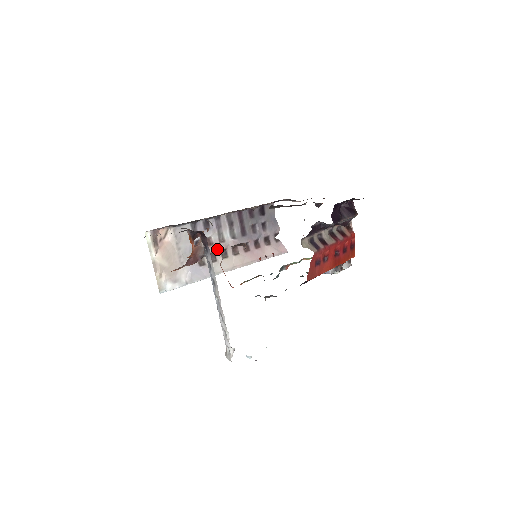
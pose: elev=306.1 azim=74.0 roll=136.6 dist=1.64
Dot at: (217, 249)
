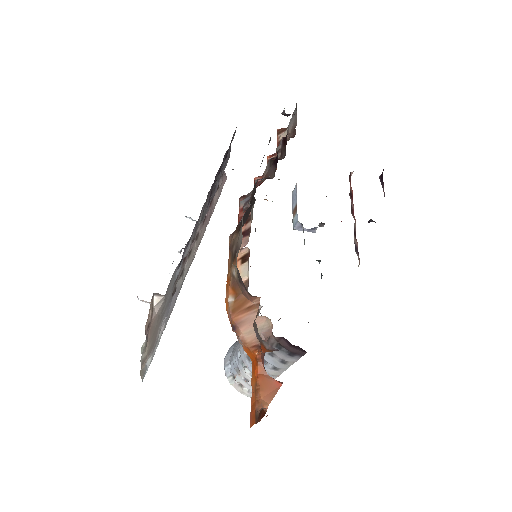
Dot at: (187, 255)
